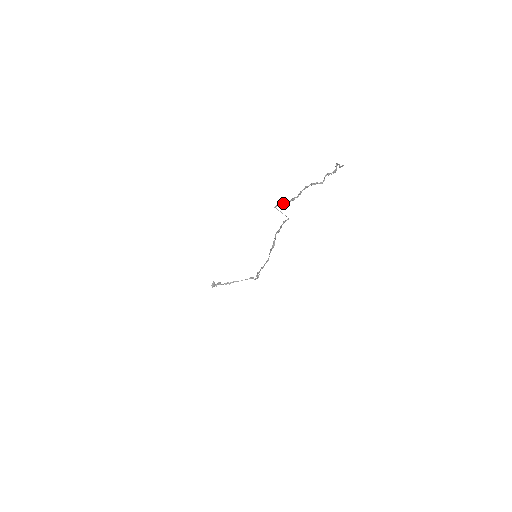
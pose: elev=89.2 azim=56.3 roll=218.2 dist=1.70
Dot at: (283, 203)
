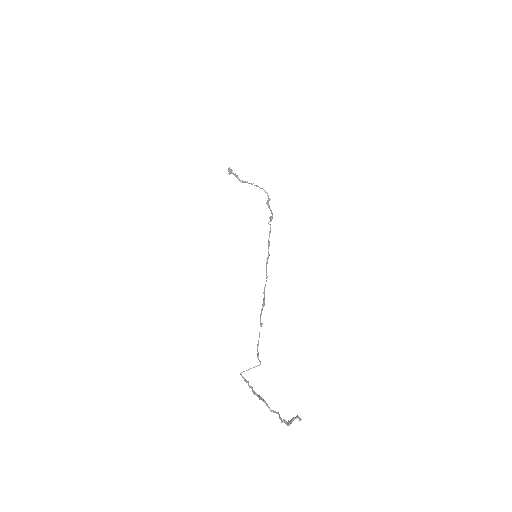
Dot at: occluded
